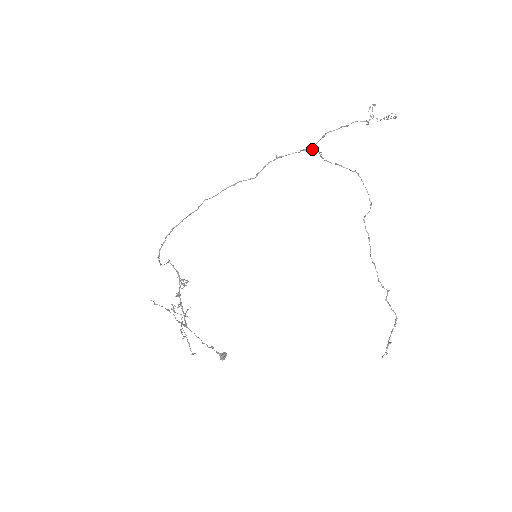
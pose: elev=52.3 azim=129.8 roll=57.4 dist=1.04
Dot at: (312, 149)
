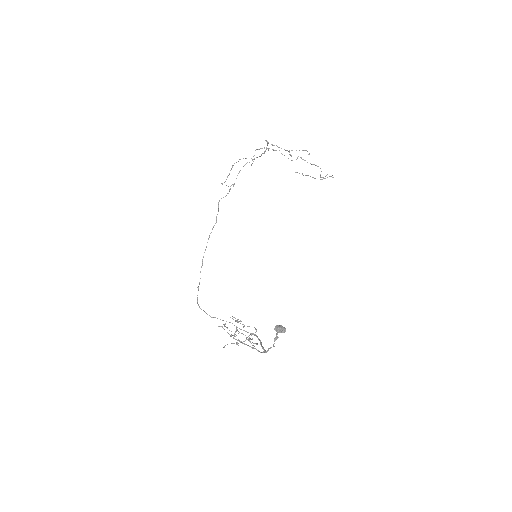
Dot at: occluded
